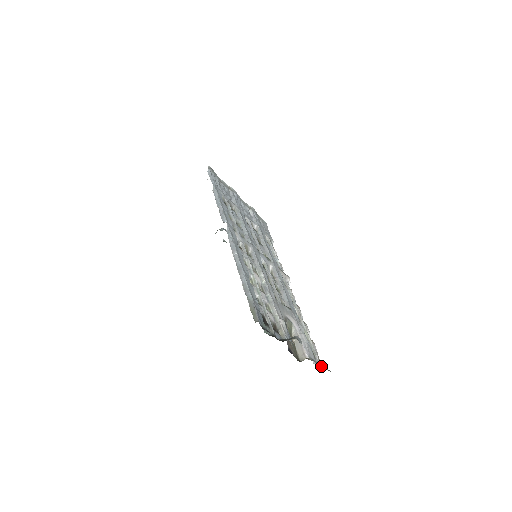
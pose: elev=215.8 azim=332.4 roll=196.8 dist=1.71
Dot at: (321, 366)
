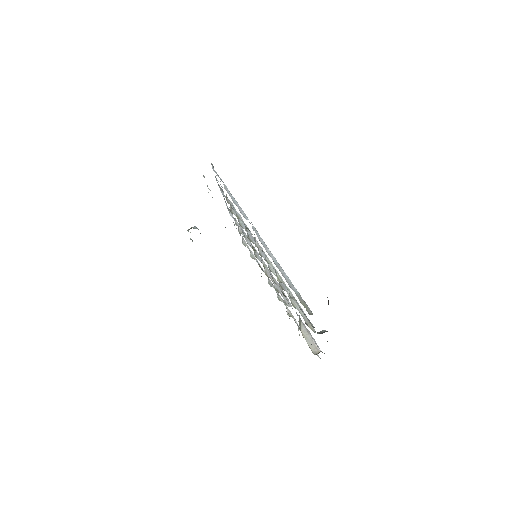
Dot at: occluded
